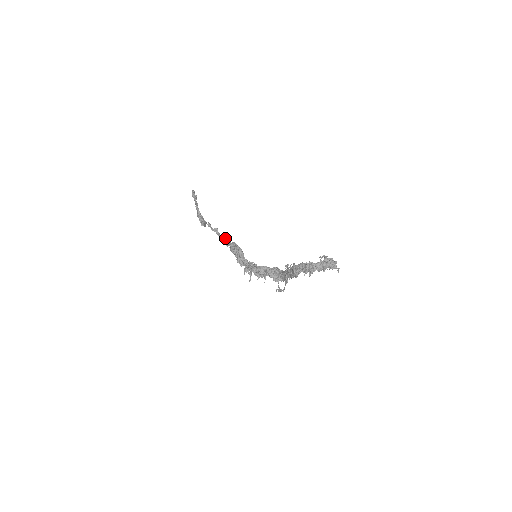
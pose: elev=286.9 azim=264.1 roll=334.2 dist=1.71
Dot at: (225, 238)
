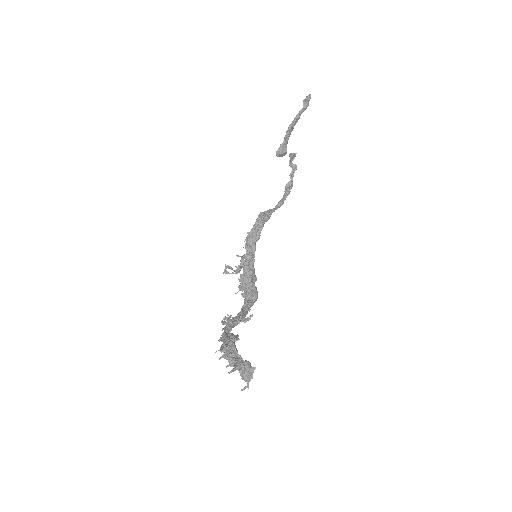
Dot at: (289, 188)
